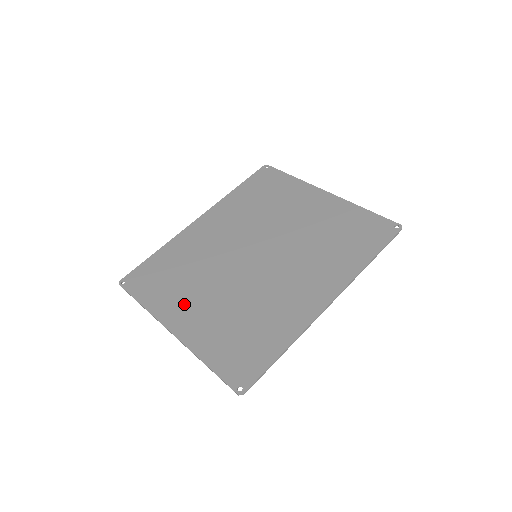
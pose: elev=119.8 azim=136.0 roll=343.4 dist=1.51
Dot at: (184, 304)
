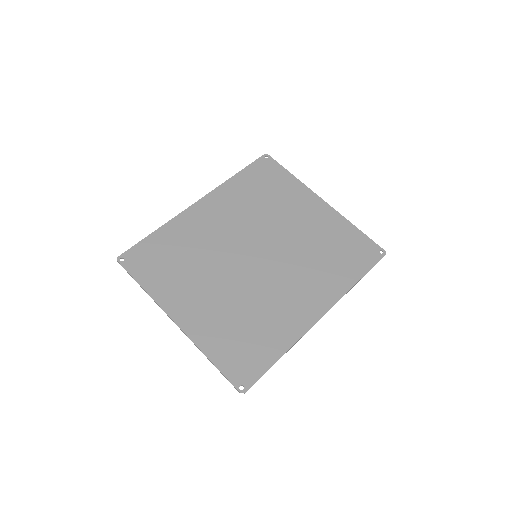
Dot at: (187, 295)
